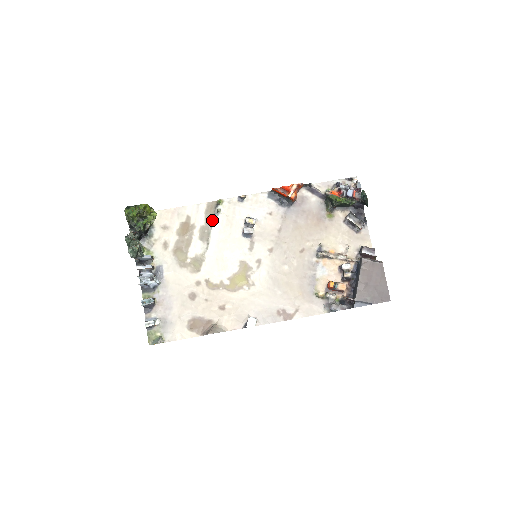
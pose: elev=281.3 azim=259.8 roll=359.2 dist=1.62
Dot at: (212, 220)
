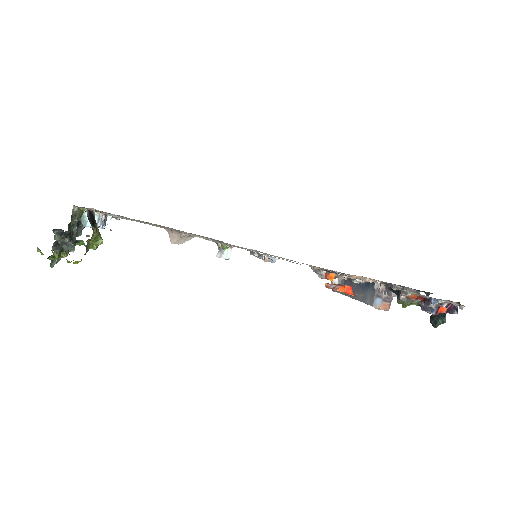
Dot at: (206, 238)
